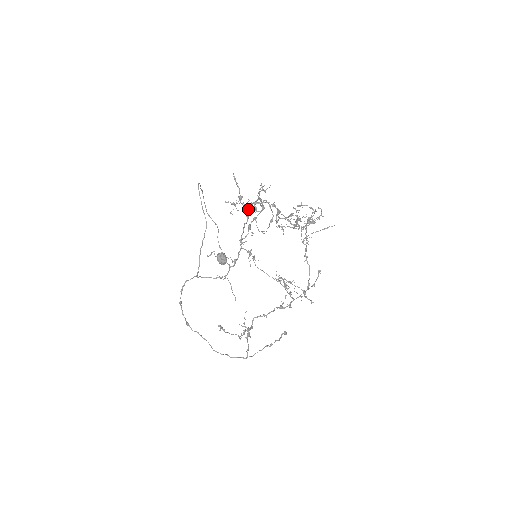
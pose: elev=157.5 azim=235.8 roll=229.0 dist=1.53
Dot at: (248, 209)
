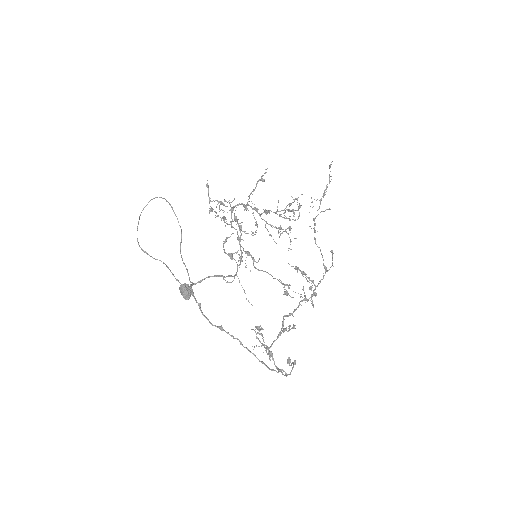
Dot at: occluded
